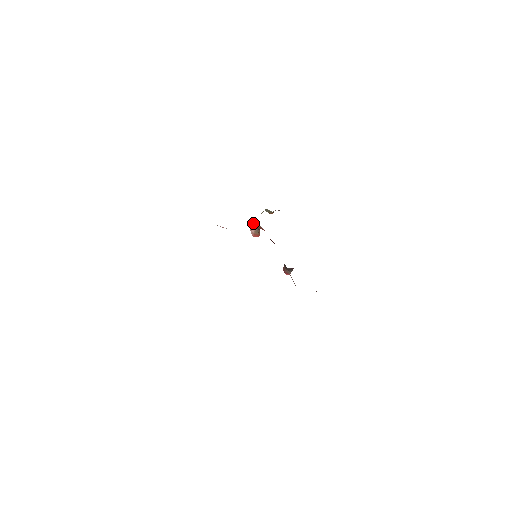
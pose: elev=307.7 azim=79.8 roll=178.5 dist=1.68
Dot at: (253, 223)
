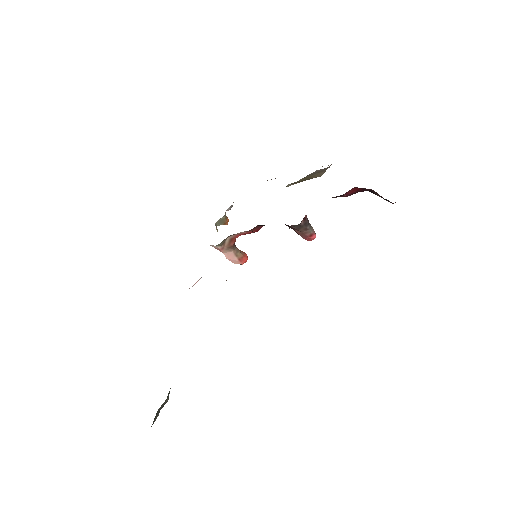
Dot at: (221, 247)
